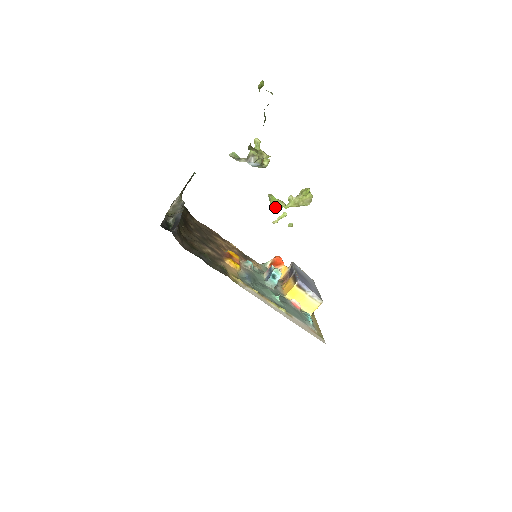
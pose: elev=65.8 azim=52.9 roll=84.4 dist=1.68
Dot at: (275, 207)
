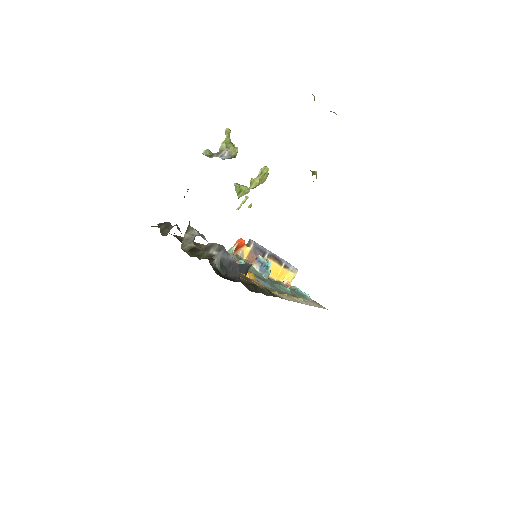
Dot at: (241, 194)
